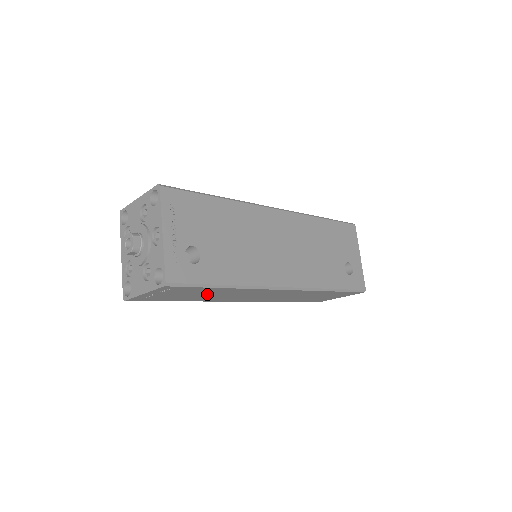
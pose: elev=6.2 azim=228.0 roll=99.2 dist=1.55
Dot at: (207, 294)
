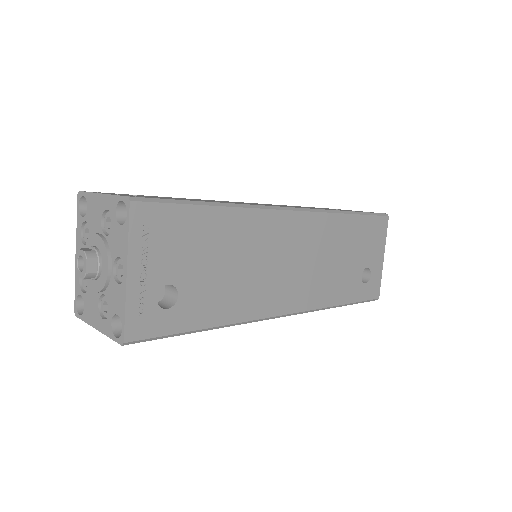
Dot at: occluded
